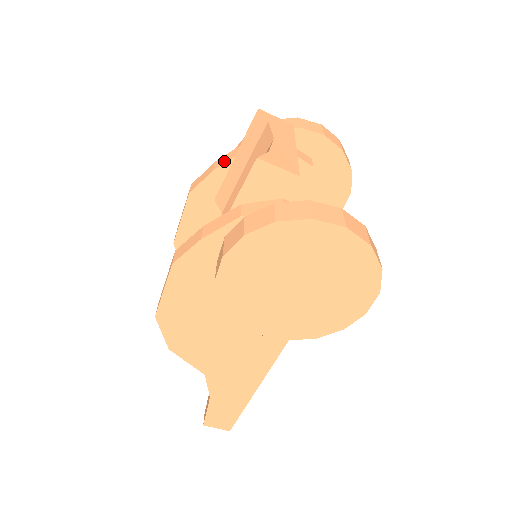
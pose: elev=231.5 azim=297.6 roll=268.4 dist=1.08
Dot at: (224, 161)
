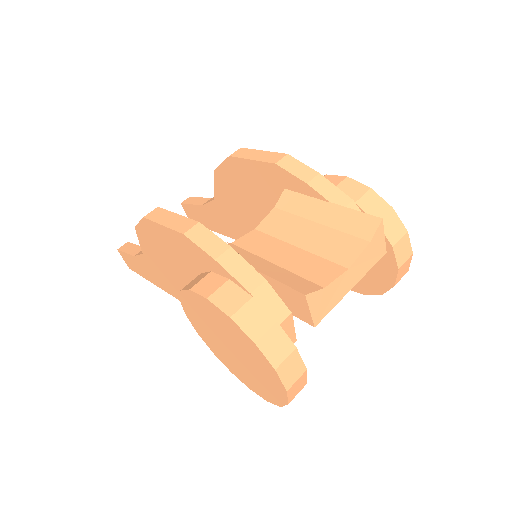
Dot at: (322, 190)
